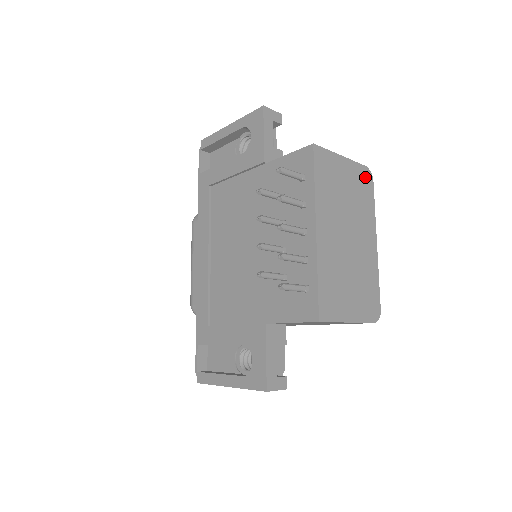
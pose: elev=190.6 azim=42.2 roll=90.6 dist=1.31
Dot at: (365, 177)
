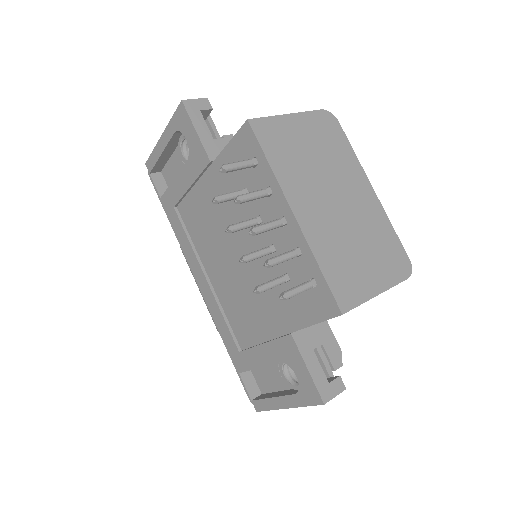
Dot at: (327, 122)
